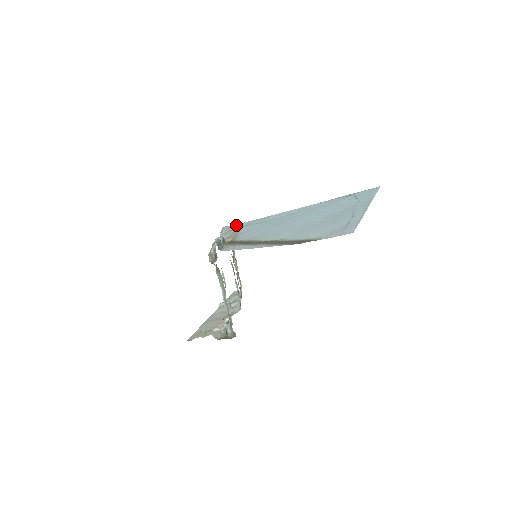
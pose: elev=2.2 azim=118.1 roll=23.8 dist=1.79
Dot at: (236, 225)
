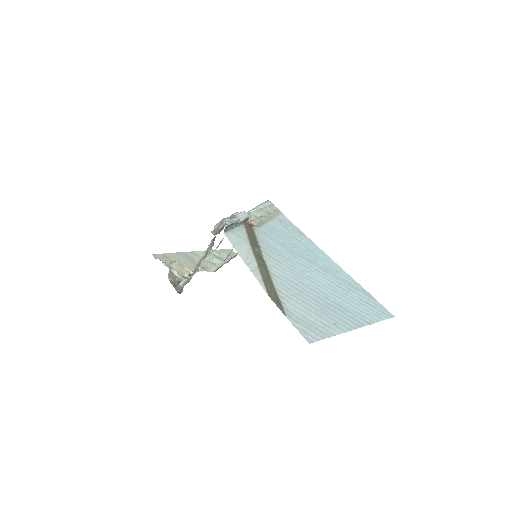
Dot at: (277, 211)
